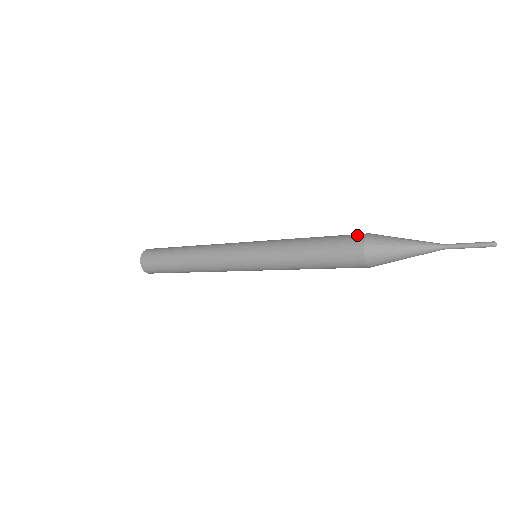
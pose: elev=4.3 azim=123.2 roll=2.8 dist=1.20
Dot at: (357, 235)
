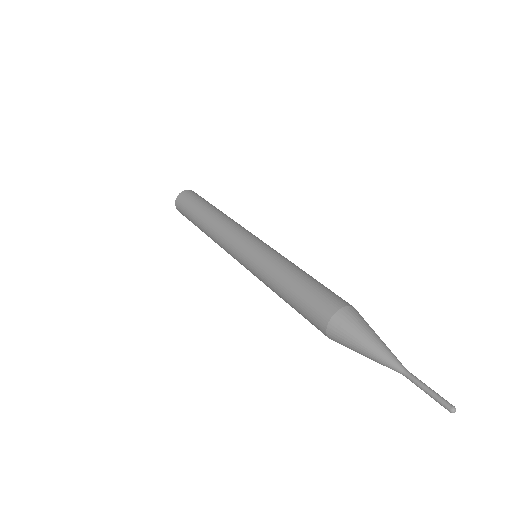
Dot at: (332, 303)
